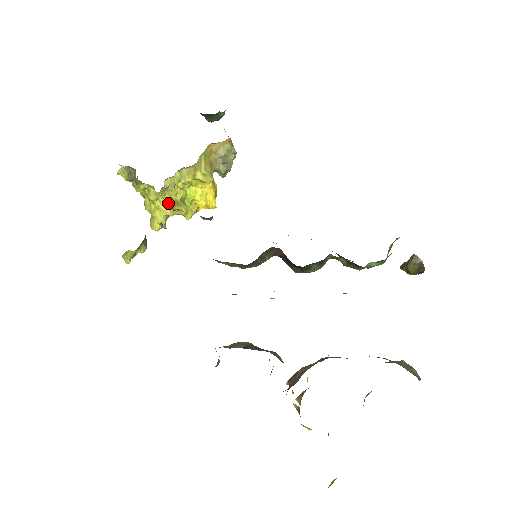
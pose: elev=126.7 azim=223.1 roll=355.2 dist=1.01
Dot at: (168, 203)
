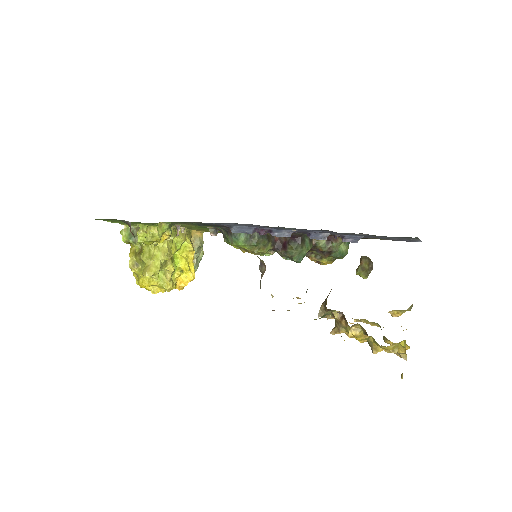
Dot at: (165, 251)
